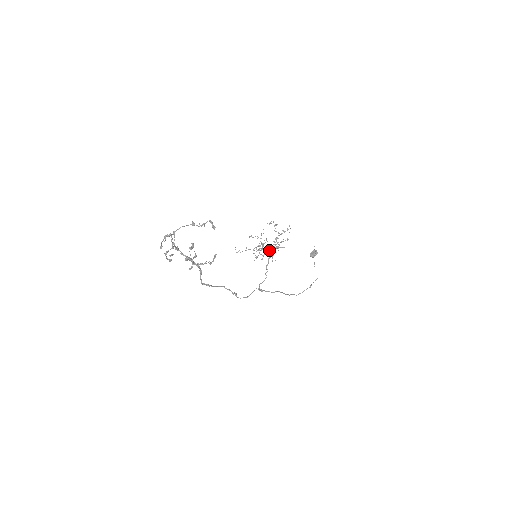
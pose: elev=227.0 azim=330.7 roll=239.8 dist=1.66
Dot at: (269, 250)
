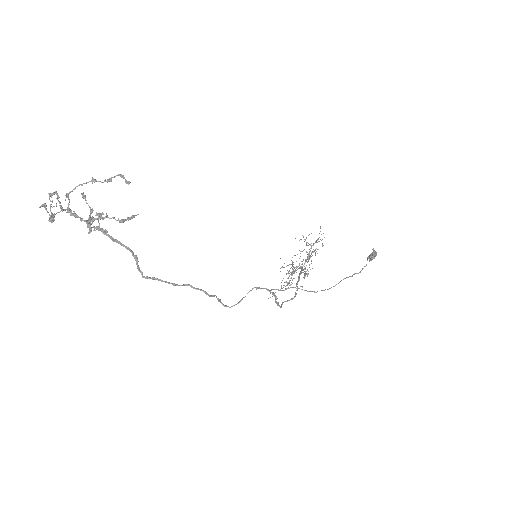
Dot at: (300, 267)
